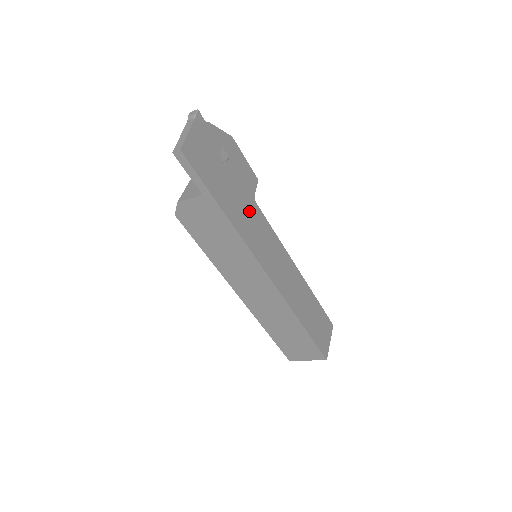
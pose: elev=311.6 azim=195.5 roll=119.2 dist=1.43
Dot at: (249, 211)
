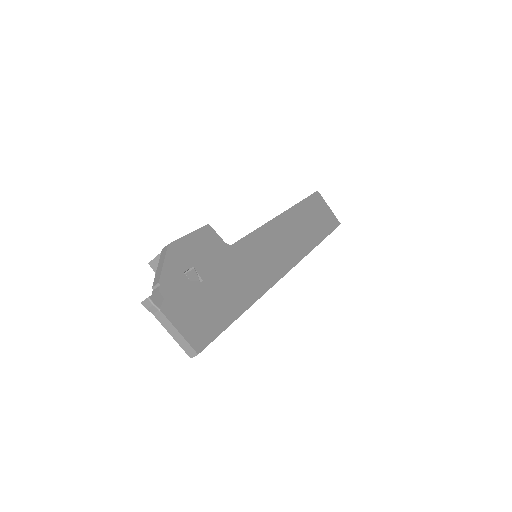
Dot at: (240, 263)
